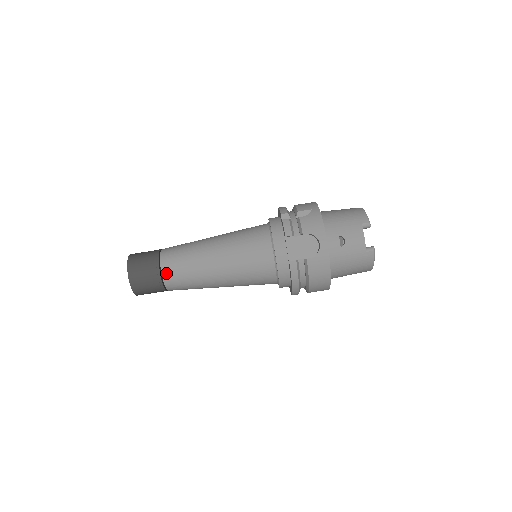
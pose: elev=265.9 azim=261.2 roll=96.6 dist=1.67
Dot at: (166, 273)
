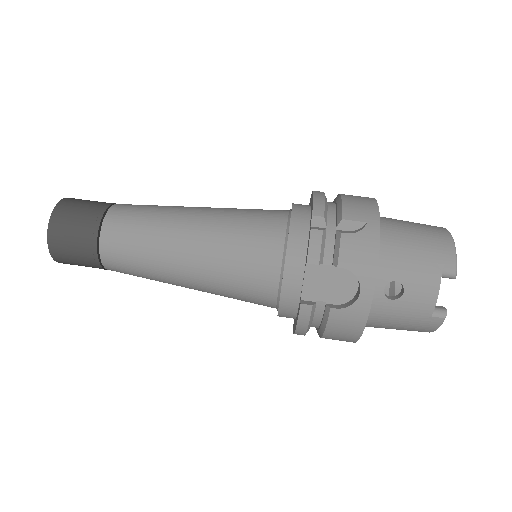
Dot at: (106, 252)
